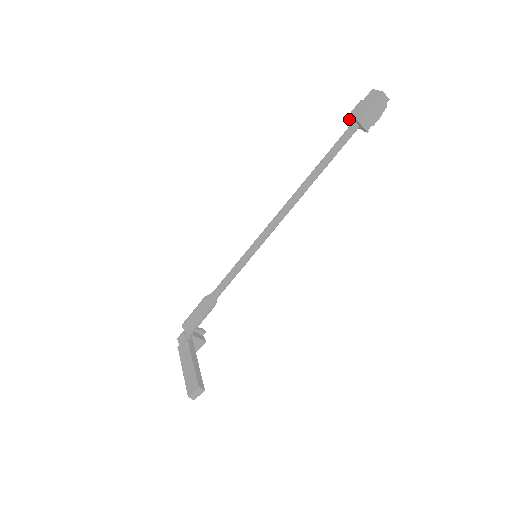
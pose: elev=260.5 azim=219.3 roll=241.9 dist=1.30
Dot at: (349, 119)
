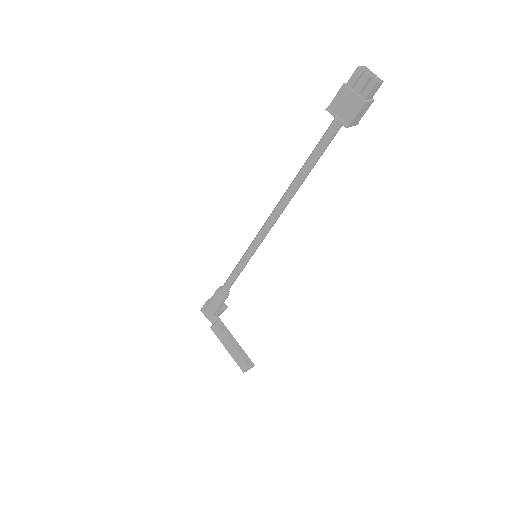
Dot at: (331, 112)
